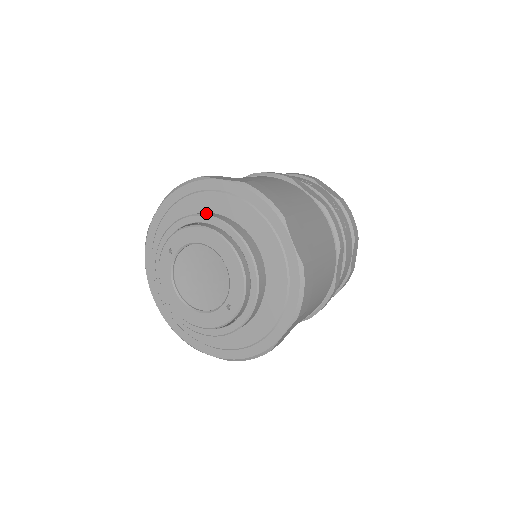
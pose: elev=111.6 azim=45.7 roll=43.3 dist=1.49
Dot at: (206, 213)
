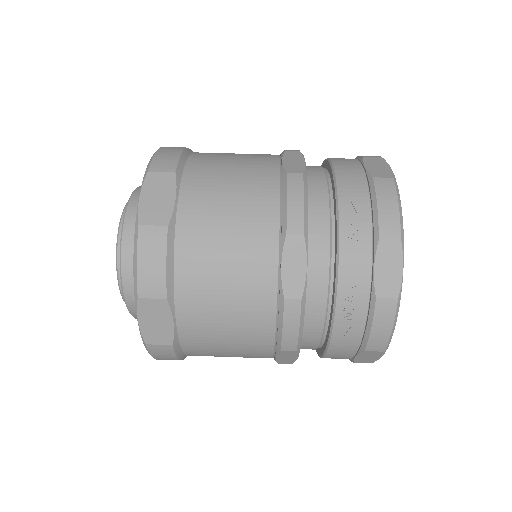
Dot at: (131, 214)
